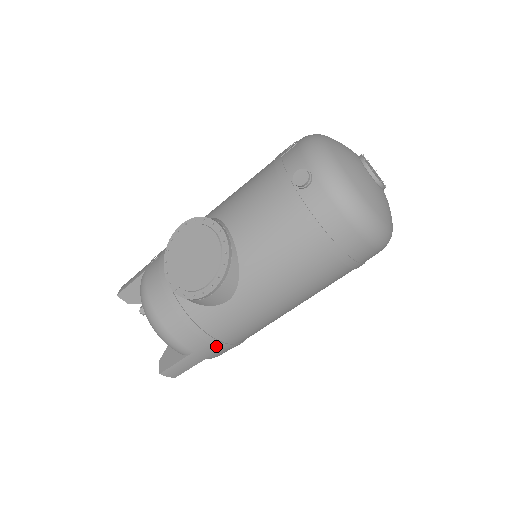
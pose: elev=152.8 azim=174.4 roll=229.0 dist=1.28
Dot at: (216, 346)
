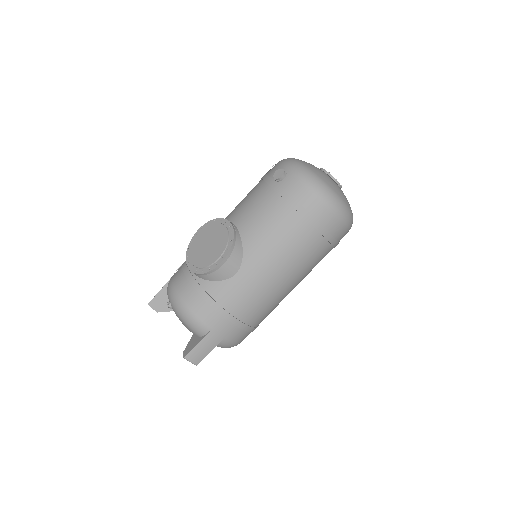
Dot at: (230, 323)
